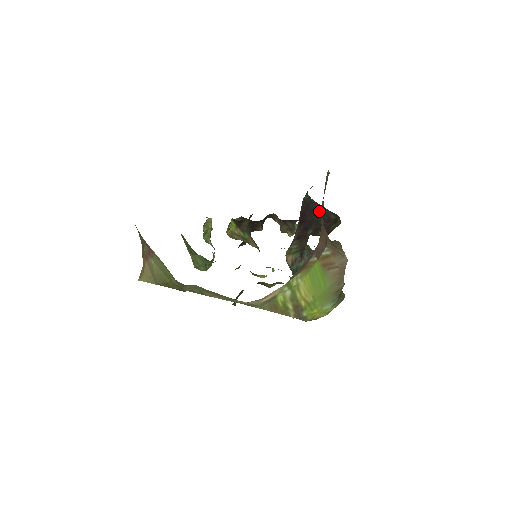
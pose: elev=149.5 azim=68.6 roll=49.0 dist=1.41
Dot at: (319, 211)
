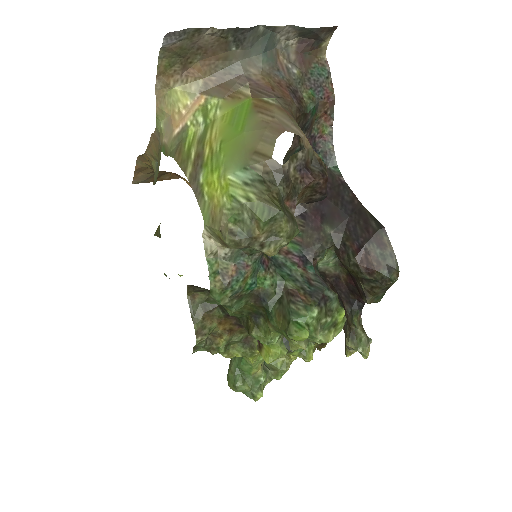
Dot at: (353, 206)
